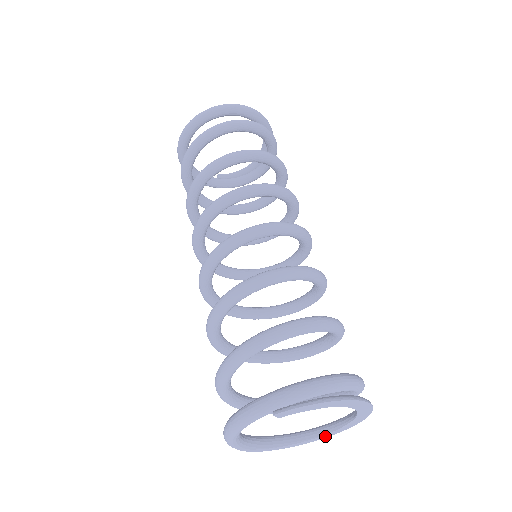
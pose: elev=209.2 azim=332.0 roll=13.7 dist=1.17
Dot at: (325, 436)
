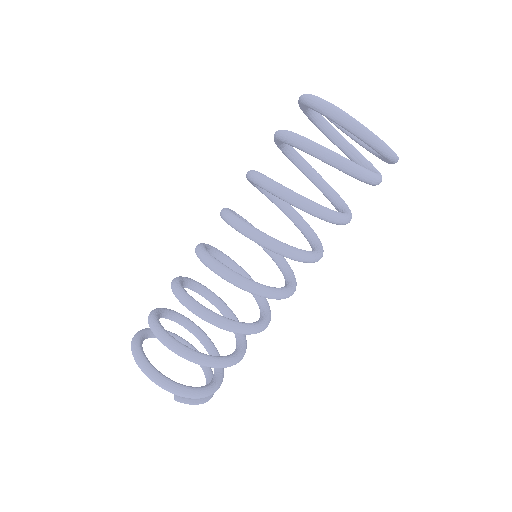
Dot at: occluded
